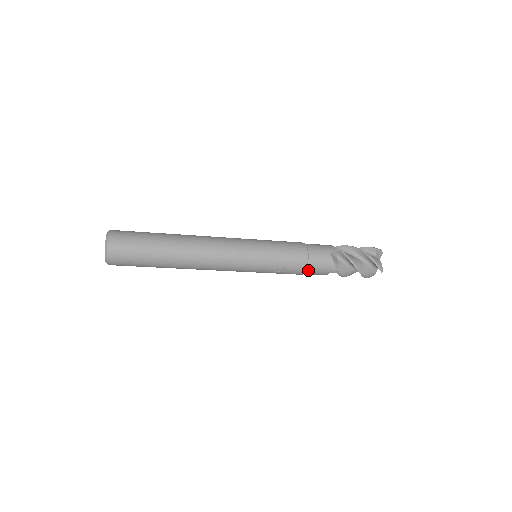
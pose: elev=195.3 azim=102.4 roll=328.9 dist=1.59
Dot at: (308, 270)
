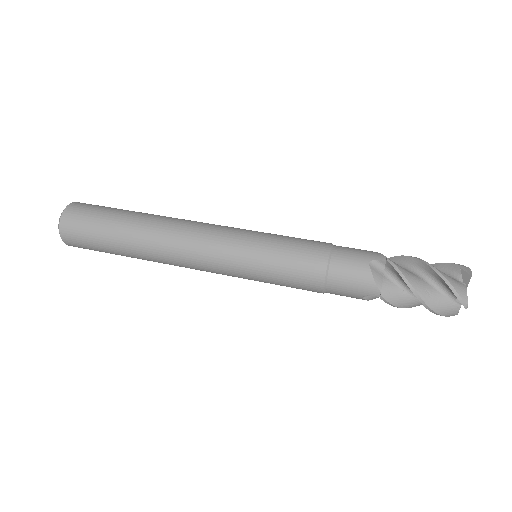
Dot at: occluded
